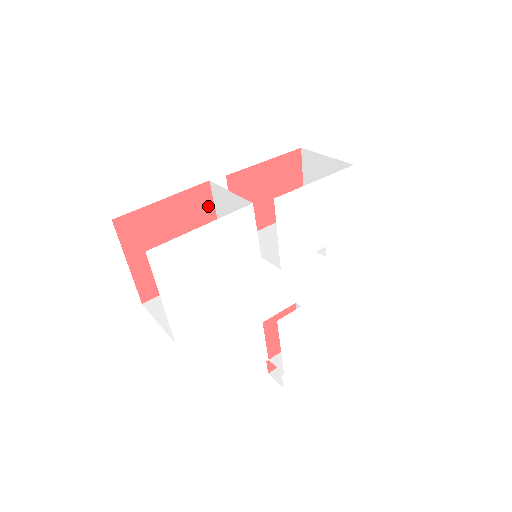
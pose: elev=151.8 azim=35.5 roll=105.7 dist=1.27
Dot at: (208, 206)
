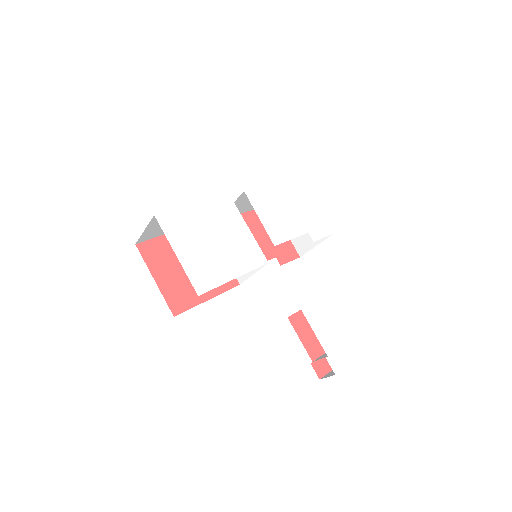
Dot at: occluded
